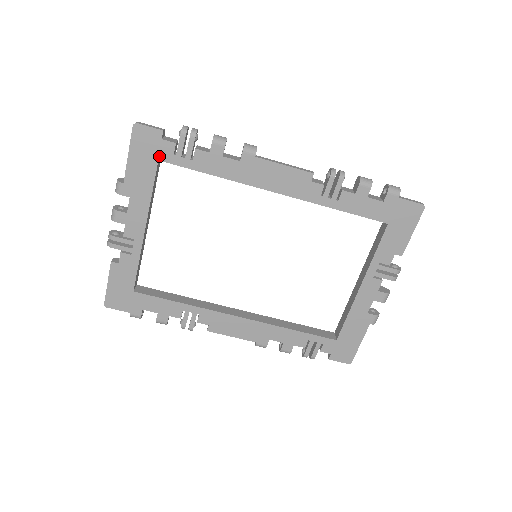
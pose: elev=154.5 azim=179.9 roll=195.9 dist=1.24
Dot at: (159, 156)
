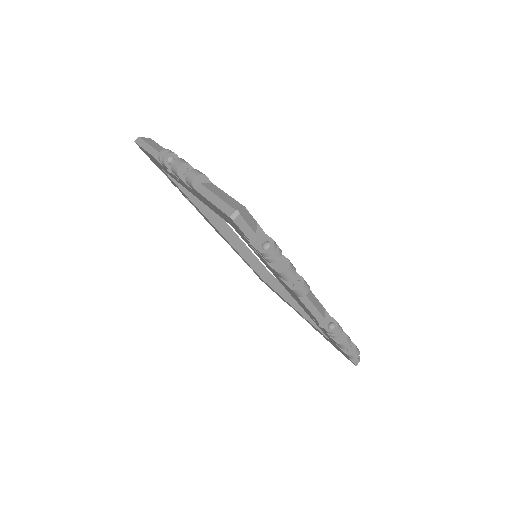
Dot at: (234, 227)
